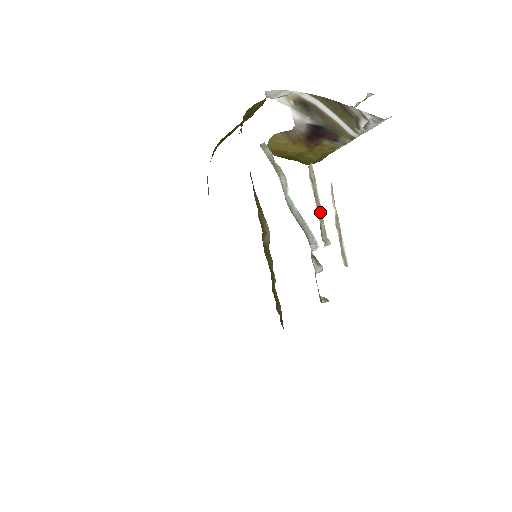
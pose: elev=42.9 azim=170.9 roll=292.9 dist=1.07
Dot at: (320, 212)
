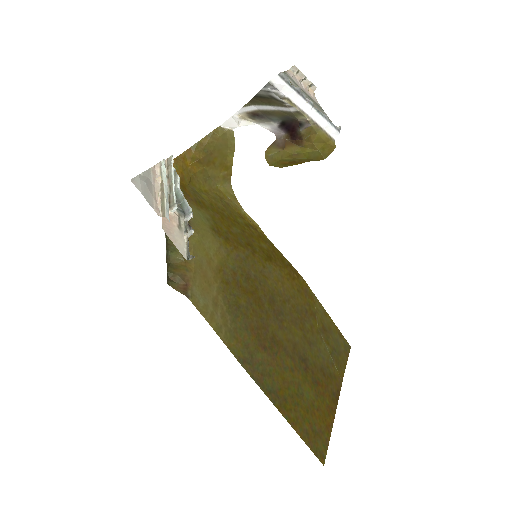
Dot at: (171, 187)
